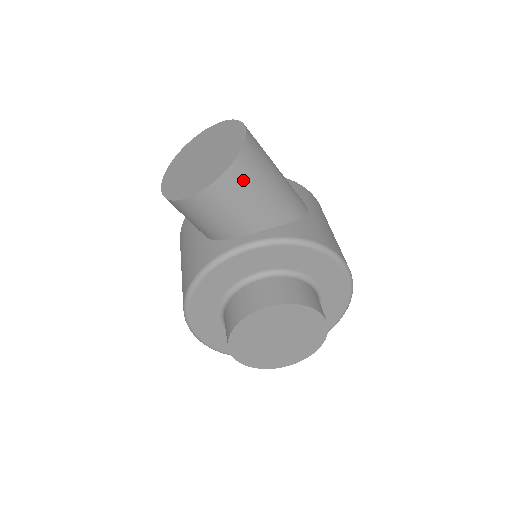
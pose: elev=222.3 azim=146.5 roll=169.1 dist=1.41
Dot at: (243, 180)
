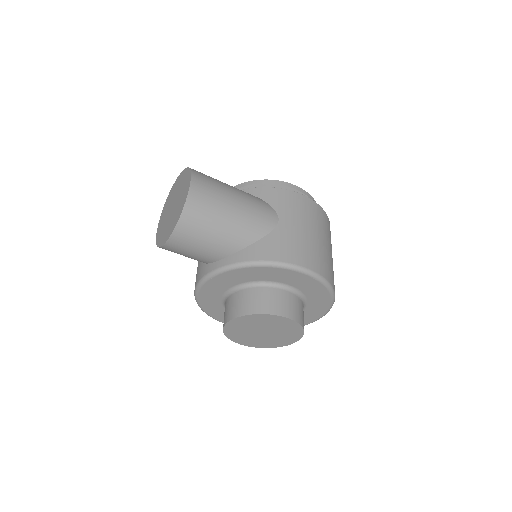
Dot at: (193, 229)
